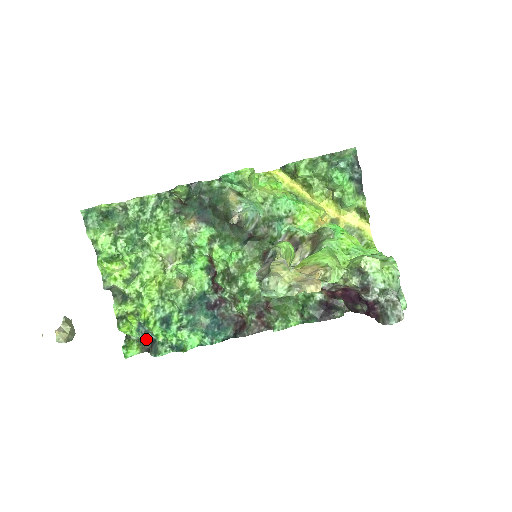
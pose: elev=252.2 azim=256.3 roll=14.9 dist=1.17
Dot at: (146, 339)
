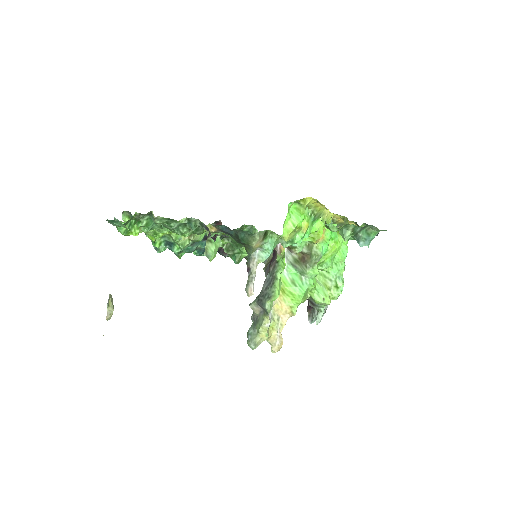
Dot at: occluded
